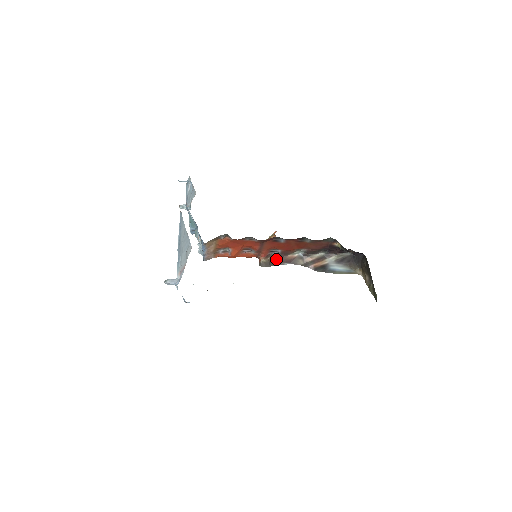
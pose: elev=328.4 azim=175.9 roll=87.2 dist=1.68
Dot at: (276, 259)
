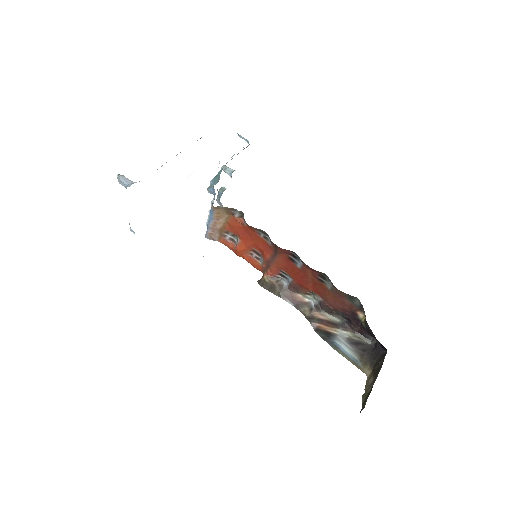
Dot at: (281, 288)
